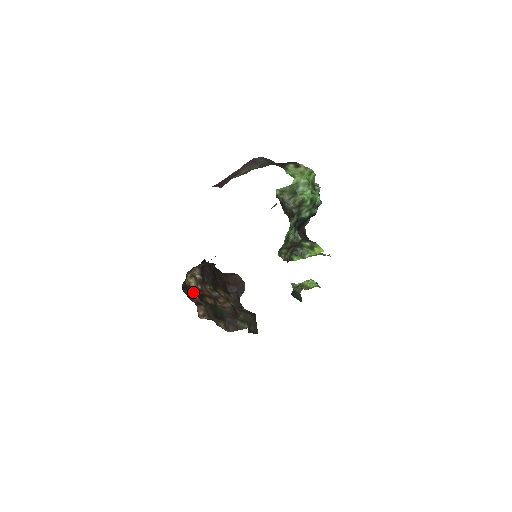
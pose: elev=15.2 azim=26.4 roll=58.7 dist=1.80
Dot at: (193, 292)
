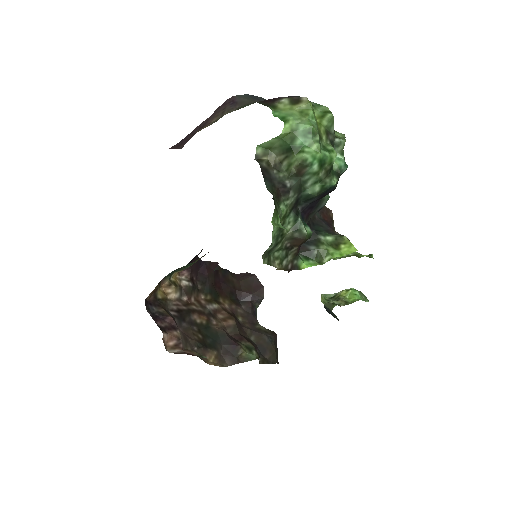
Dot at: (170, 308)
